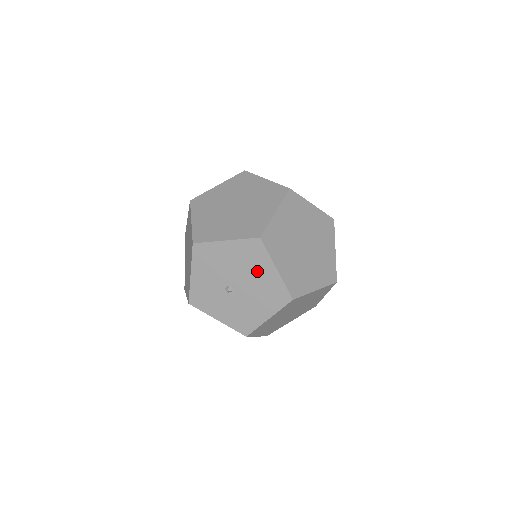
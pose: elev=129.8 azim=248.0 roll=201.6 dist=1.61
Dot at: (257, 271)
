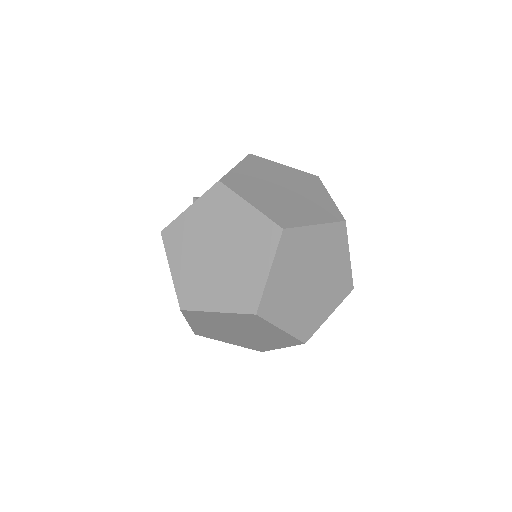
Dot at: occluded
